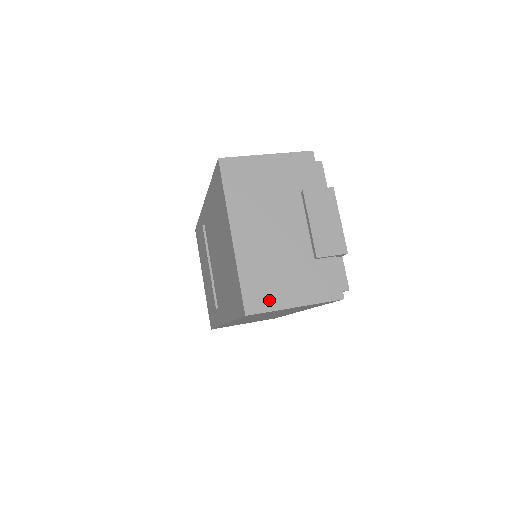
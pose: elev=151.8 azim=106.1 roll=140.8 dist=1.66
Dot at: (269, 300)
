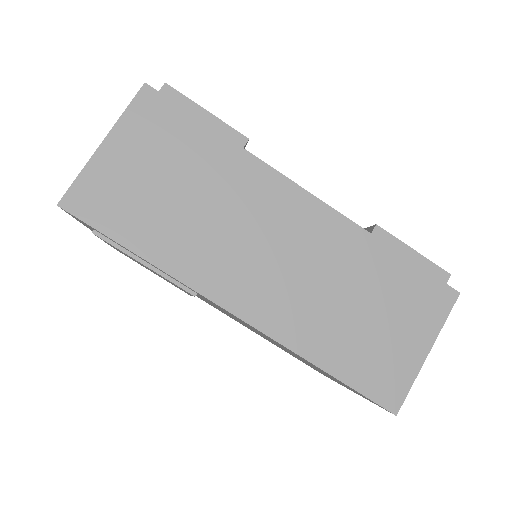
Dot at: occluded
